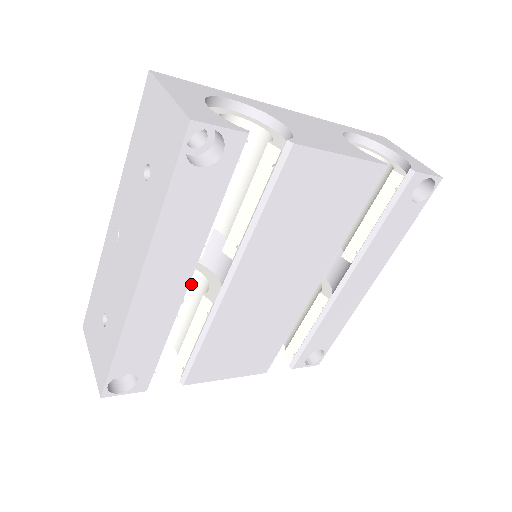
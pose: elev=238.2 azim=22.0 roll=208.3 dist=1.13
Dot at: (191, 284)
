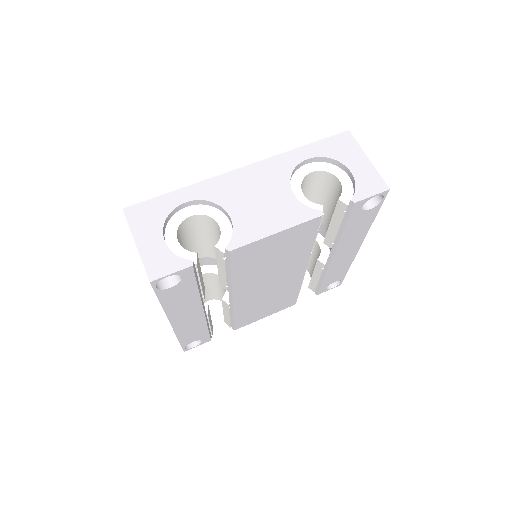
Dot at: (217, 280)
